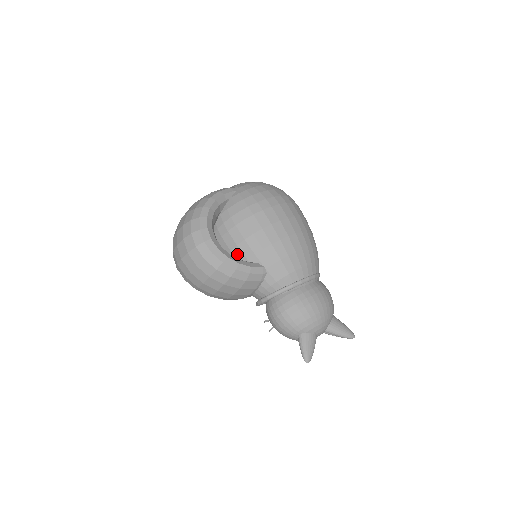
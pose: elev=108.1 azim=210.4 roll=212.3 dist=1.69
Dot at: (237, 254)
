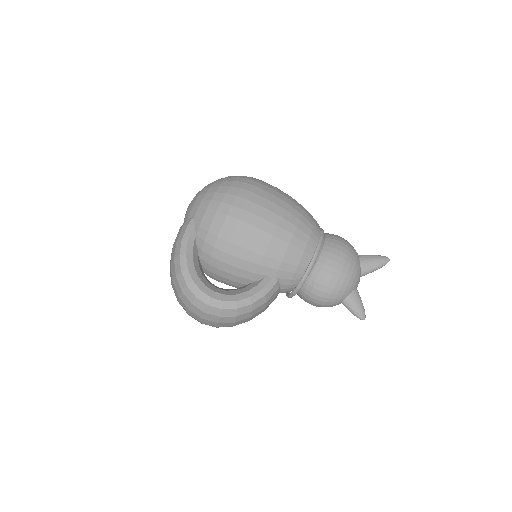
Dot at: (241, 281)
